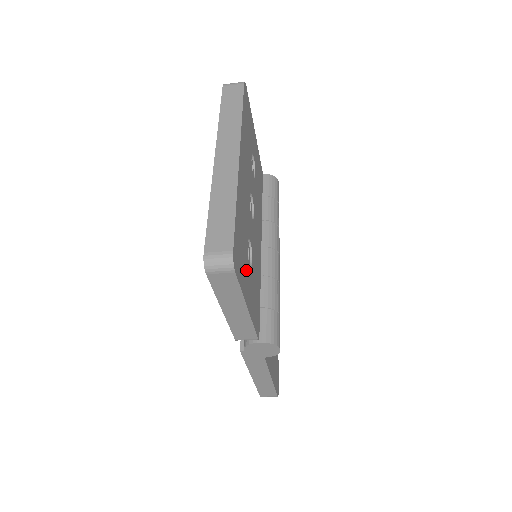
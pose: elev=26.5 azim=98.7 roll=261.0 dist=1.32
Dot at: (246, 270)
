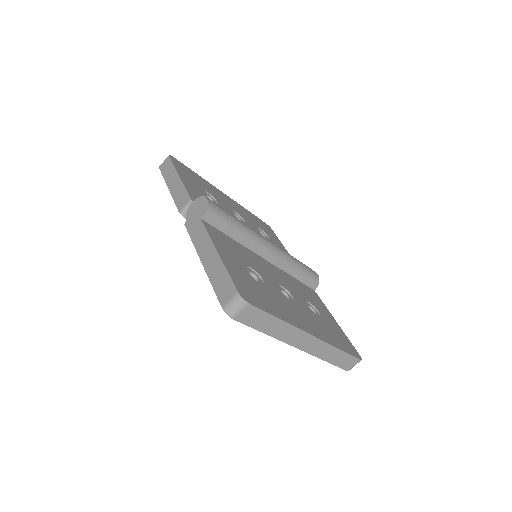
Dot at: (193, 182)
